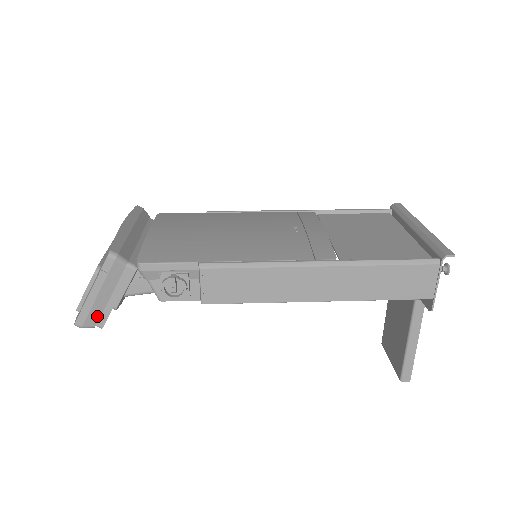
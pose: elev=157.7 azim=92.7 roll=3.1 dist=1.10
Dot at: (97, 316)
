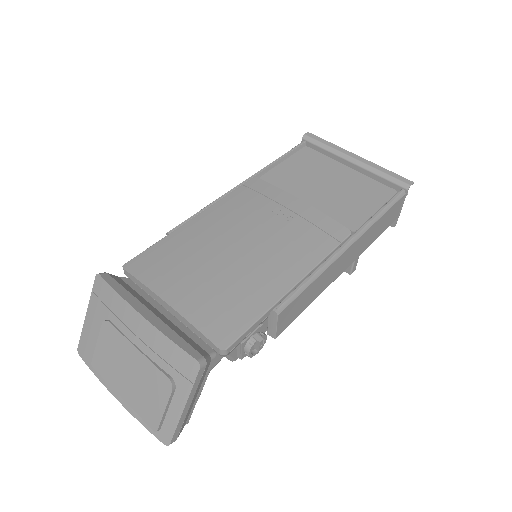
Dot at: (186, 420)
